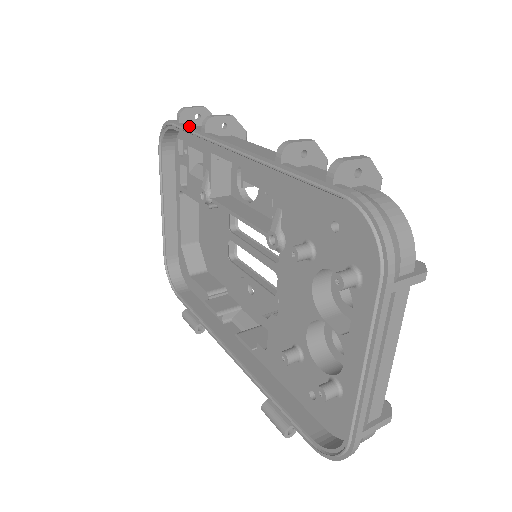
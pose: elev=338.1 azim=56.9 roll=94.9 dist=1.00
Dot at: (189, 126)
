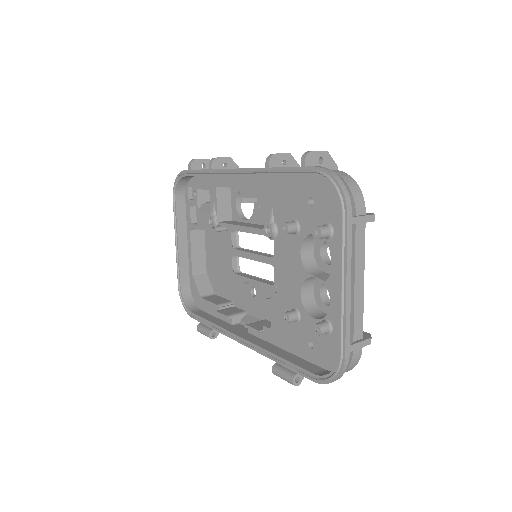
Dot at: occluded
